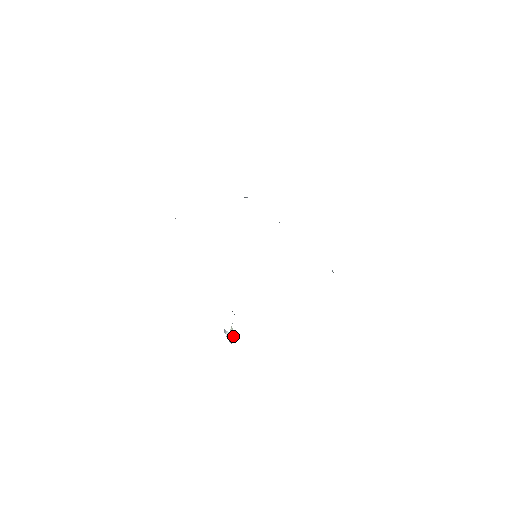
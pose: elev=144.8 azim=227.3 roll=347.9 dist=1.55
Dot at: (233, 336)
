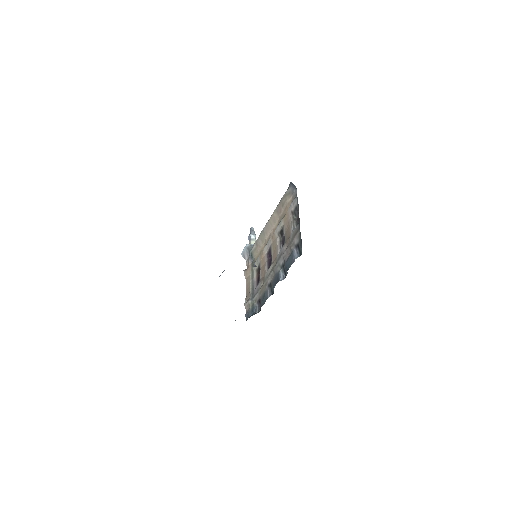
Dot at: occluded
